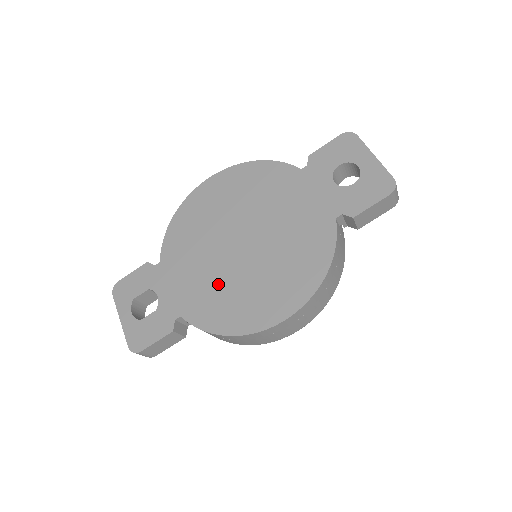
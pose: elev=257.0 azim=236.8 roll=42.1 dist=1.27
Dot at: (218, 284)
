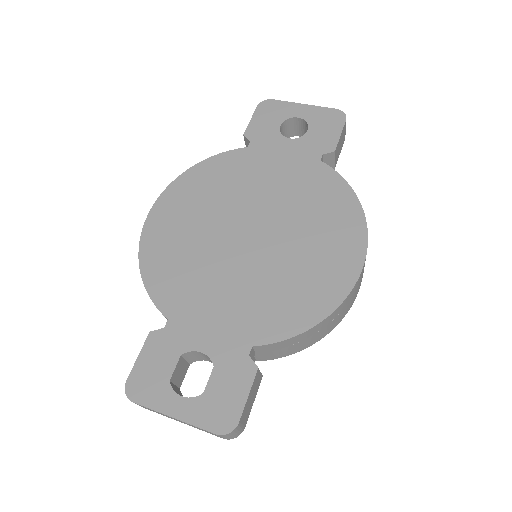
Dot at: (264, 285)
